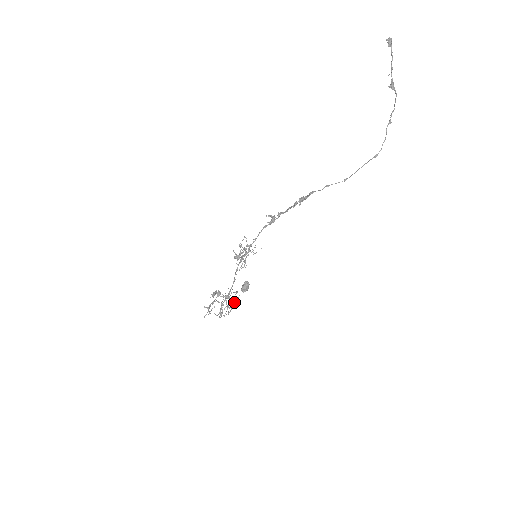
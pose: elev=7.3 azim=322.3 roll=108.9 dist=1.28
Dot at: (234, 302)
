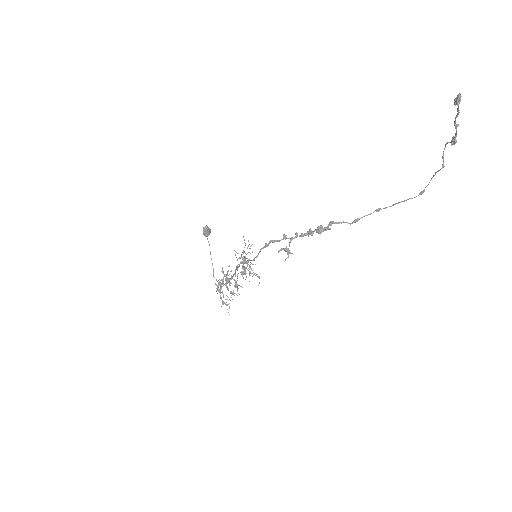
Dot at: (237, 278)
